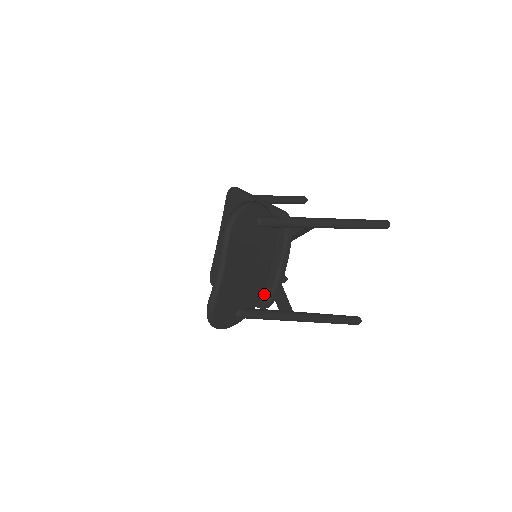
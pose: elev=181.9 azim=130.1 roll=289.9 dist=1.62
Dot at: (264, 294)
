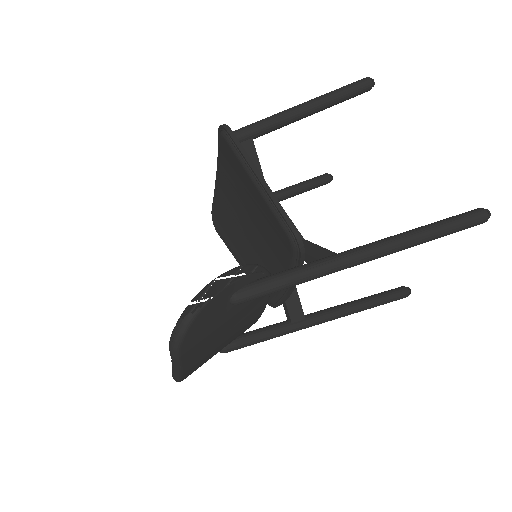
Dot at: occluded
